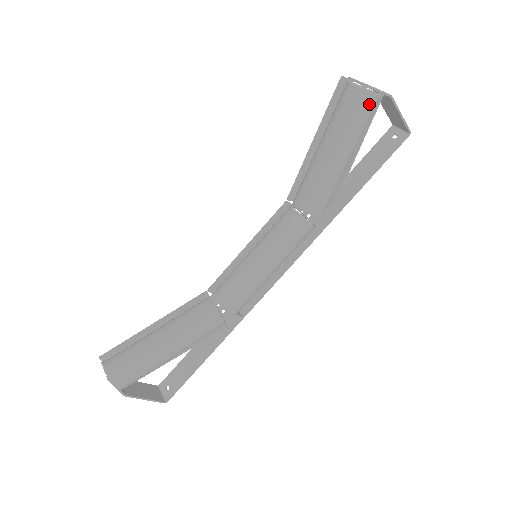
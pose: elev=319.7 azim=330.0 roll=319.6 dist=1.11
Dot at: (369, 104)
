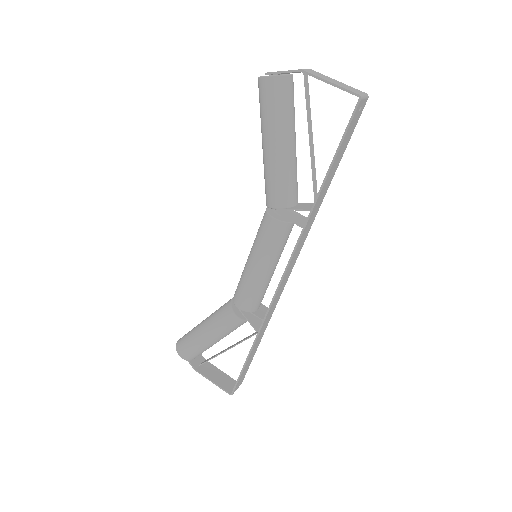
Dot at: (266, 88)
